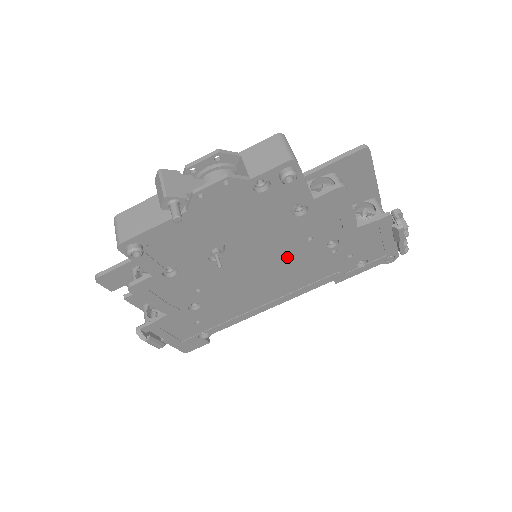
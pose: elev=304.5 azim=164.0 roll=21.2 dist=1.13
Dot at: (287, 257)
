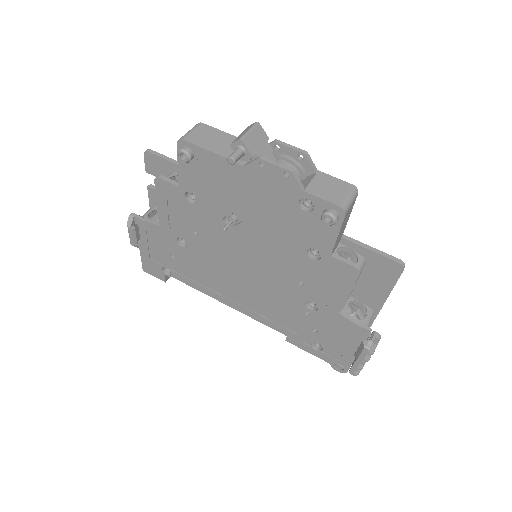
Dot at: (274, 279)
